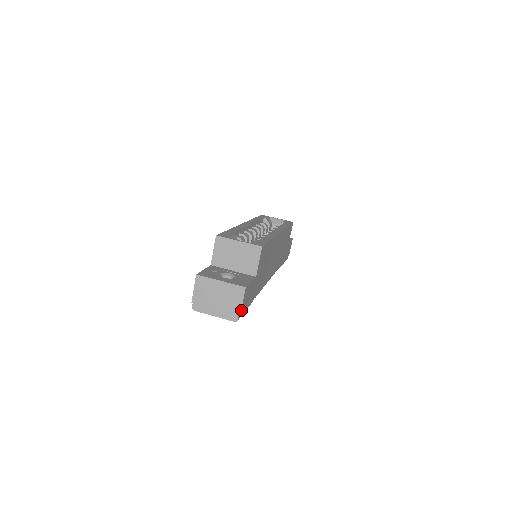
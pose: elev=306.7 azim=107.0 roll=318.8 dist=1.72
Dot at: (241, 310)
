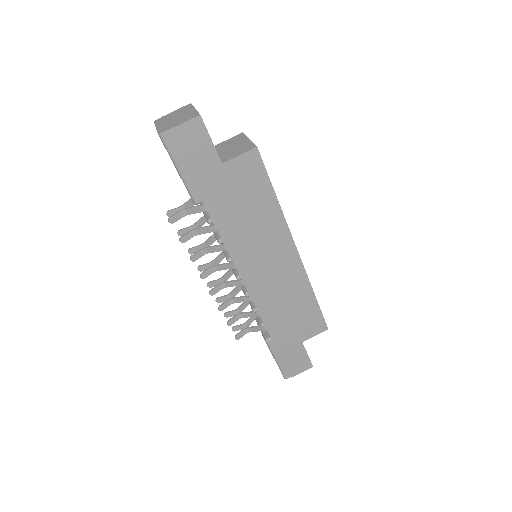
Dot at: (174, 129)
